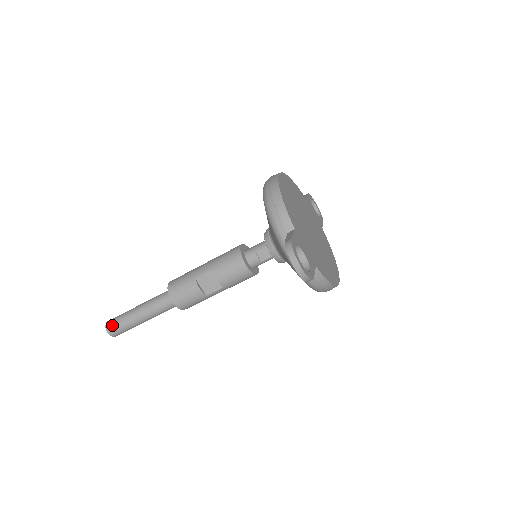
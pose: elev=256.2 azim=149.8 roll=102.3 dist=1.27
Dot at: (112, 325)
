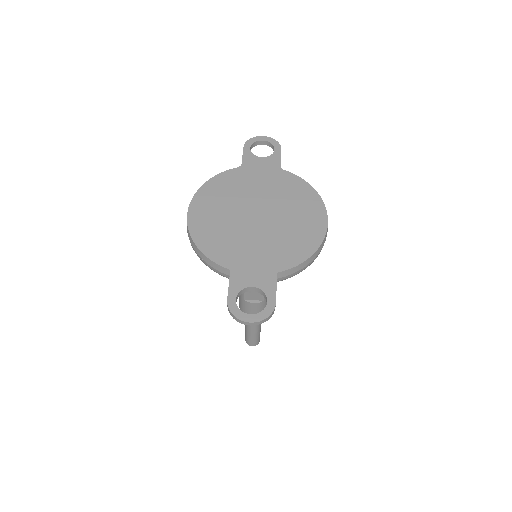
Dot at: (248, 342)
